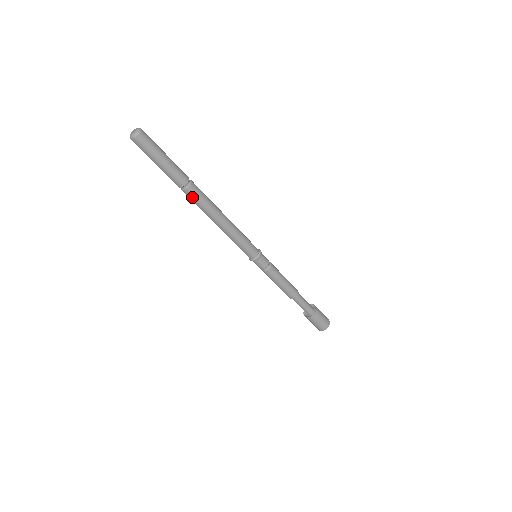
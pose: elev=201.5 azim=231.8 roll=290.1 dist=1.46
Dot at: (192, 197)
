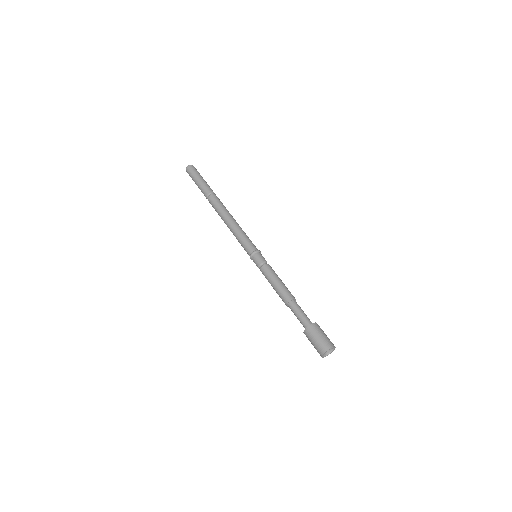
Dot at: (212, 202)
